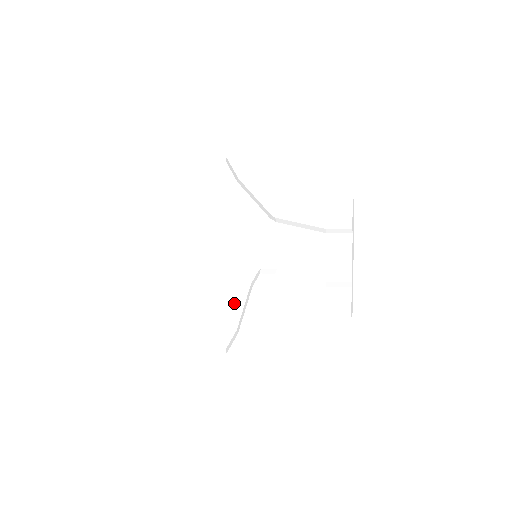
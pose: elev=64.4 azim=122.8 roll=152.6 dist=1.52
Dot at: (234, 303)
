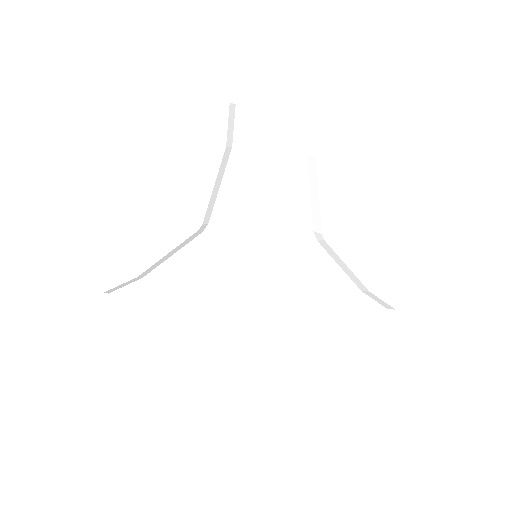
Dot at: (193, 302)
